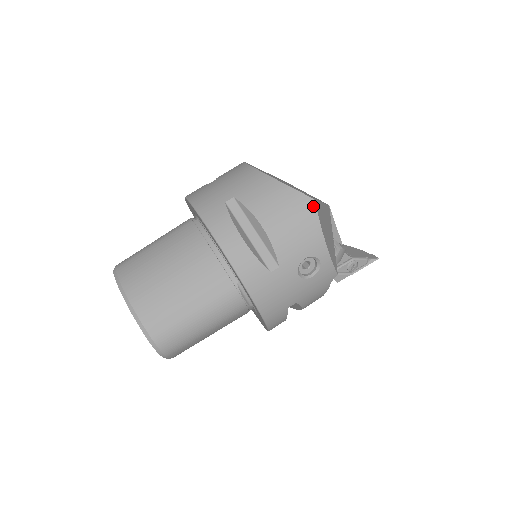
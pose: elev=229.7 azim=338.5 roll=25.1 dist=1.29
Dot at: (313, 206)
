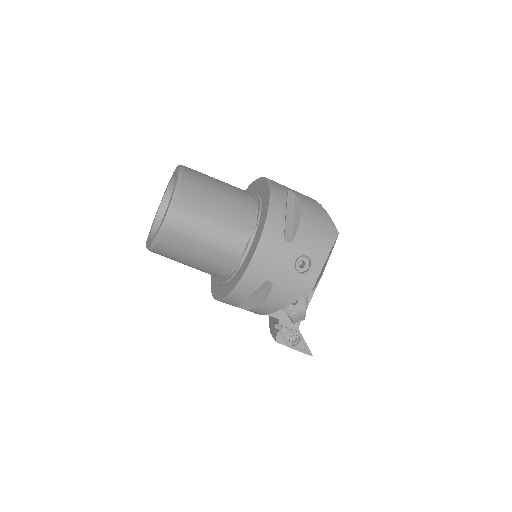
Dot at: (336, 236)
